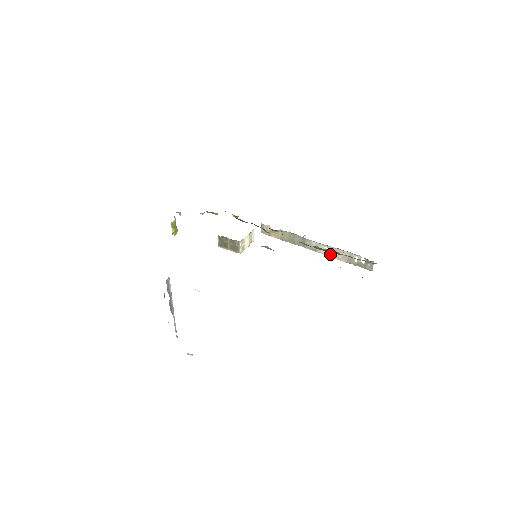
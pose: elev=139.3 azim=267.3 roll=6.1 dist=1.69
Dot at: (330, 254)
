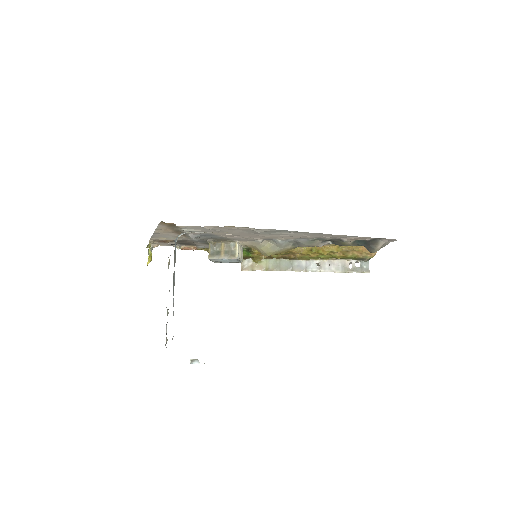
Dot at: (323, 268)
